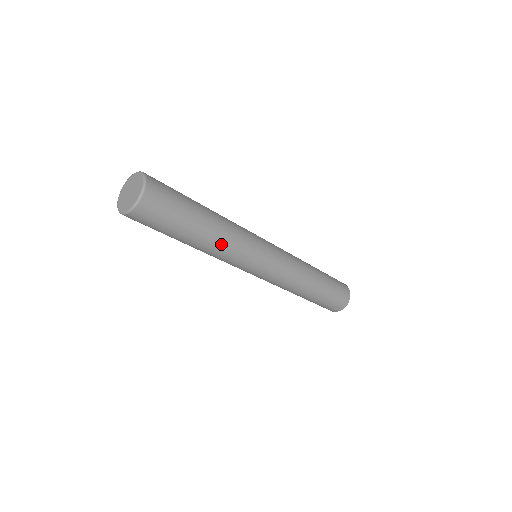
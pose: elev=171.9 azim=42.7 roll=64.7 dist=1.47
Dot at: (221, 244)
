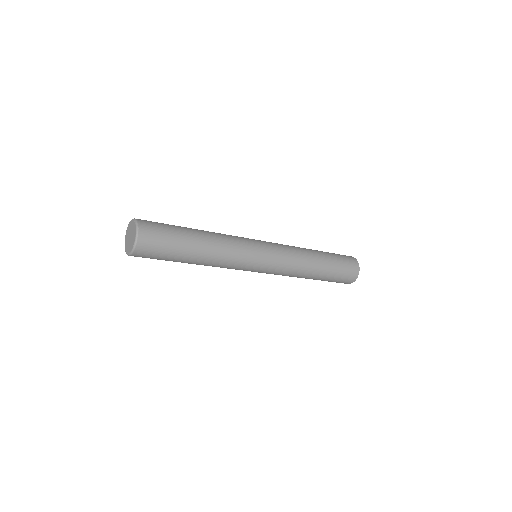
Dot at: (219, 245)
